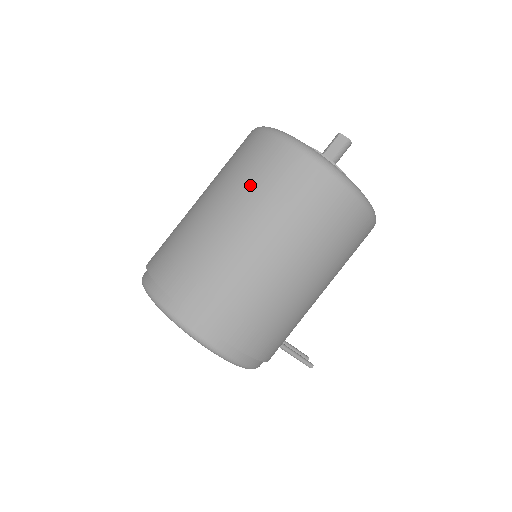
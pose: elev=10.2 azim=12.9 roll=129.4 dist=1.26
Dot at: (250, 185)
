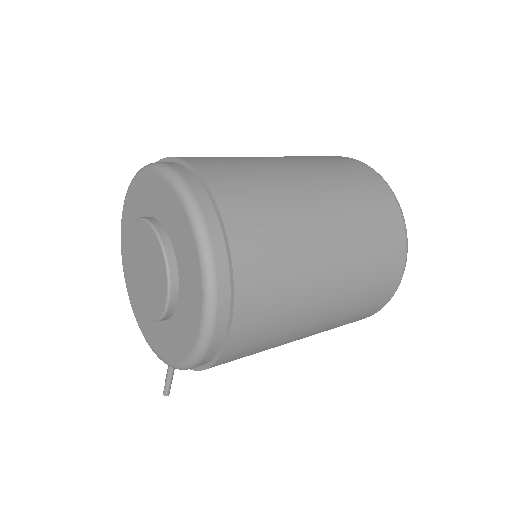
Dot at: (356, 205)
